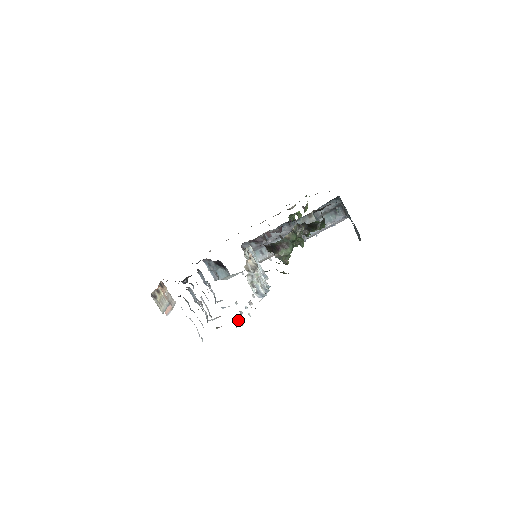
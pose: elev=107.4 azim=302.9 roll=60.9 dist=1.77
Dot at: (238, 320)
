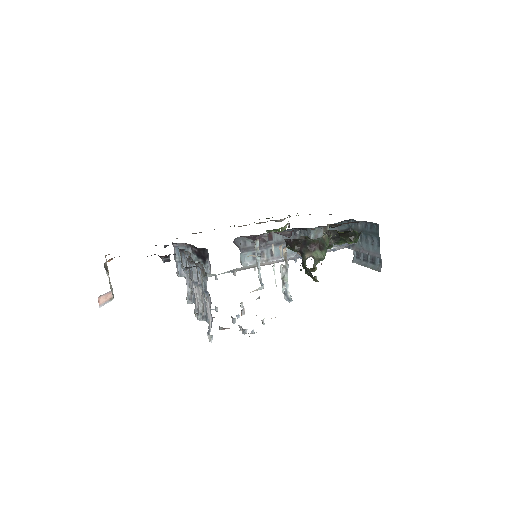
Dot at: occluded
